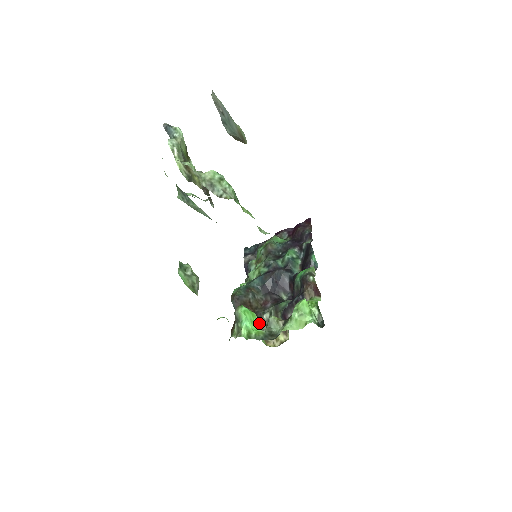
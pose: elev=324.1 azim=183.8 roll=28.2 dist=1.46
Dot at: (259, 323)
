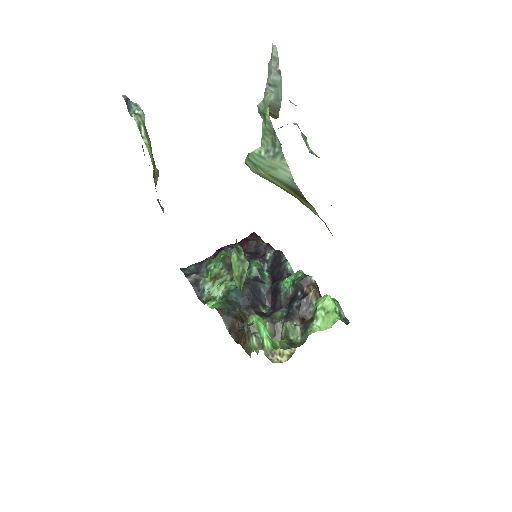
Dot at: occluded
